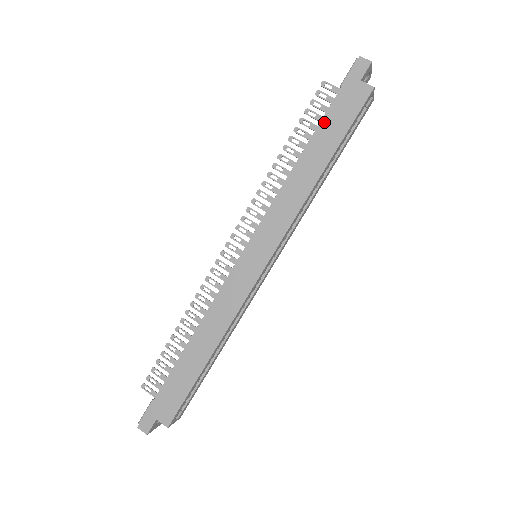
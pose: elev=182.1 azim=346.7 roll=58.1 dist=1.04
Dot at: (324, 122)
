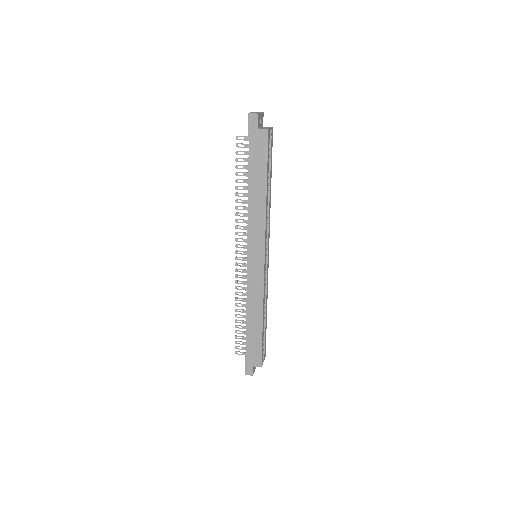
Dot at: (251, 164)
